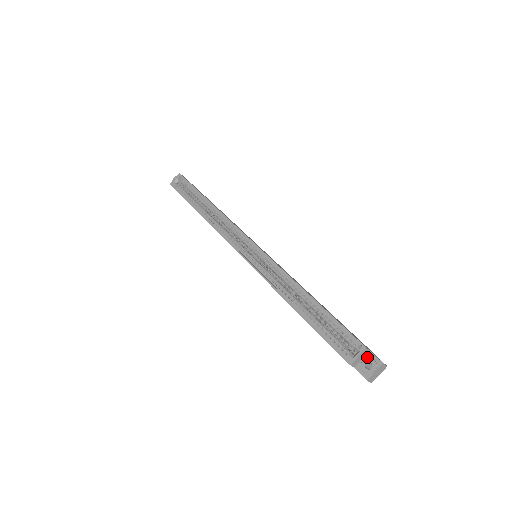
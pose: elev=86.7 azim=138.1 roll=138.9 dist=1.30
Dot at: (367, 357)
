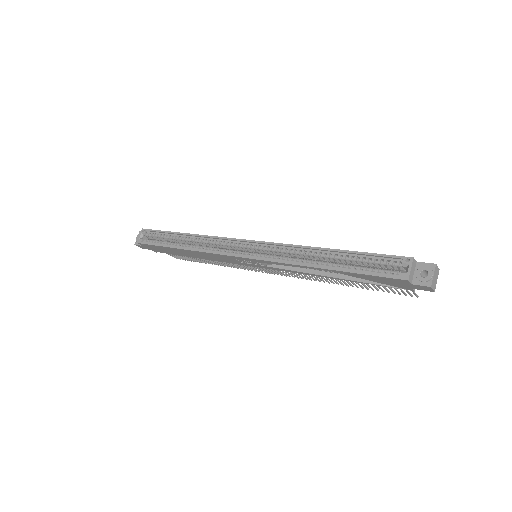
Dot at: (418, 268)
